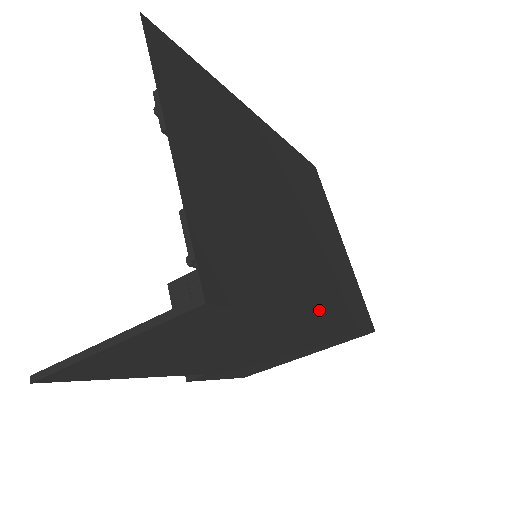
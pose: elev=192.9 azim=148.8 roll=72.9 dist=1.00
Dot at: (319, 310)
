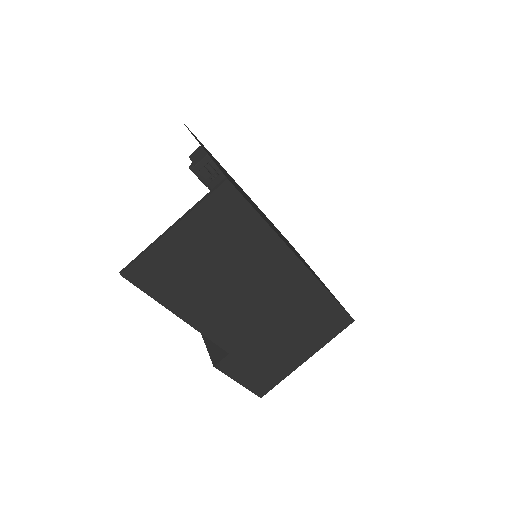
Dot at: occluded
